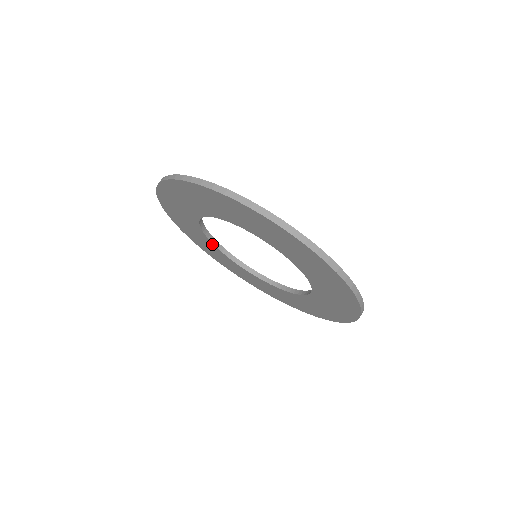
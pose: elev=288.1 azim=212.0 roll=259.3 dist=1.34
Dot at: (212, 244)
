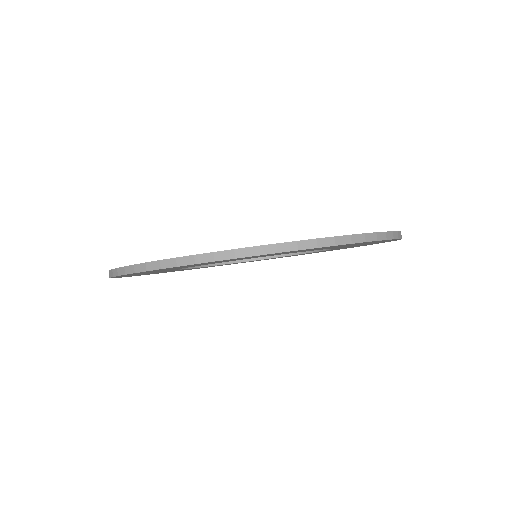
Dot at: occluded
